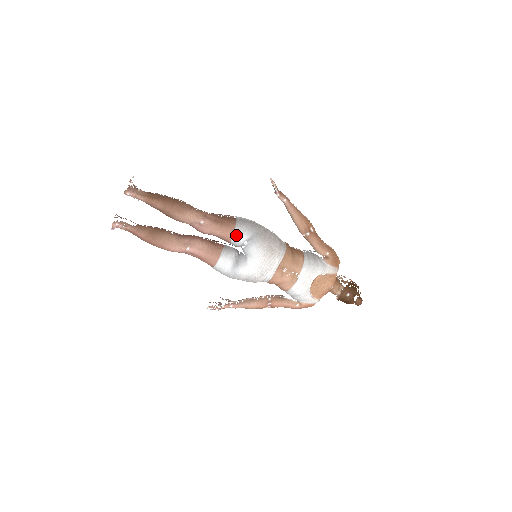
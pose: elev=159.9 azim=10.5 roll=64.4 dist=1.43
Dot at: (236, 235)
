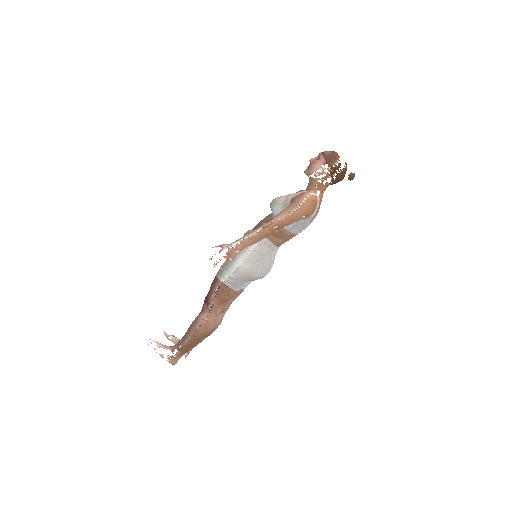
Dot at: occluded
